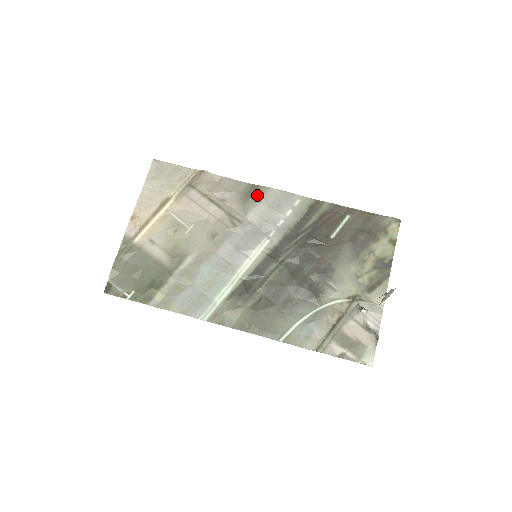
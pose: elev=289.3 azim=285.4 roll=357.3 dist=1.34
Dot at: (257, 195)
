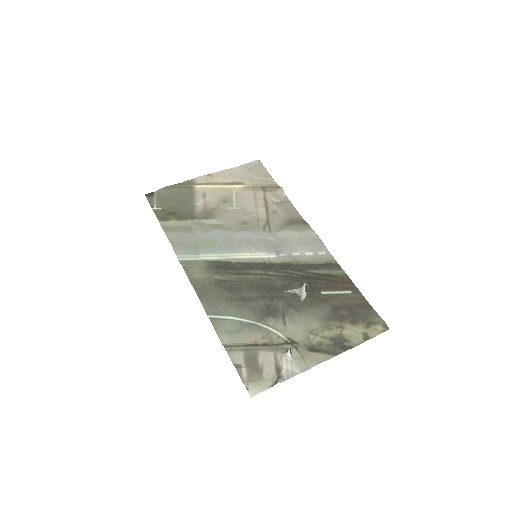
Dot at: (299, 226)
